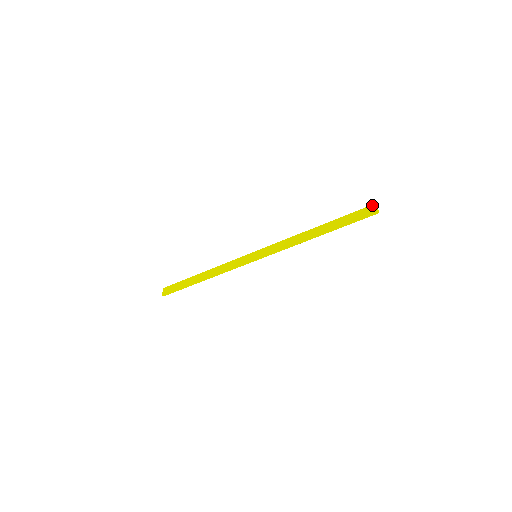
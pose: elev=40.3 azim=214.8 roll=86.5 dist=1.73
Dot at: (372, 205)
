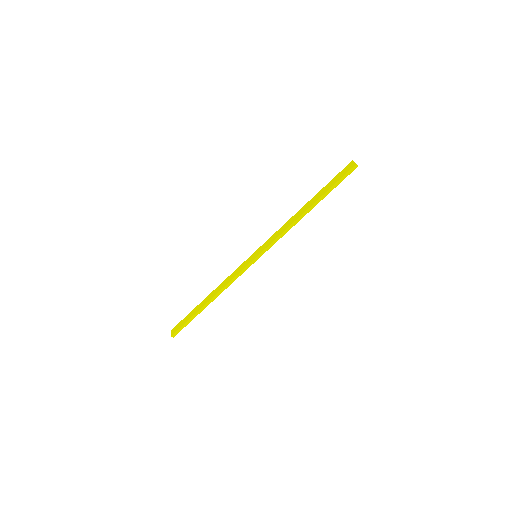
Dot at: (350, 163)
